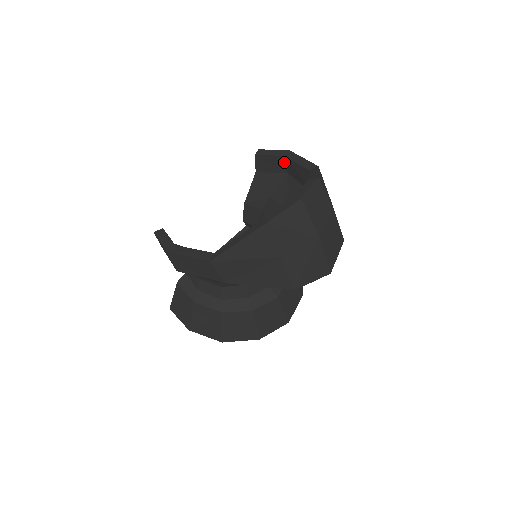
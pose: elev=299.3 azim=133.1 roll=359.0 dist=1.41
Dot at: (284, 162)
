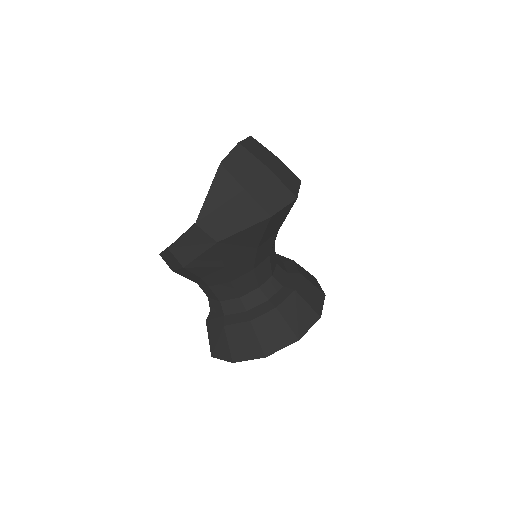
Dot at: occluded
